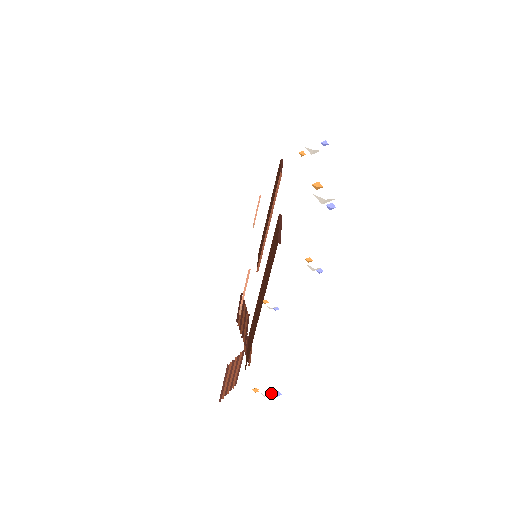
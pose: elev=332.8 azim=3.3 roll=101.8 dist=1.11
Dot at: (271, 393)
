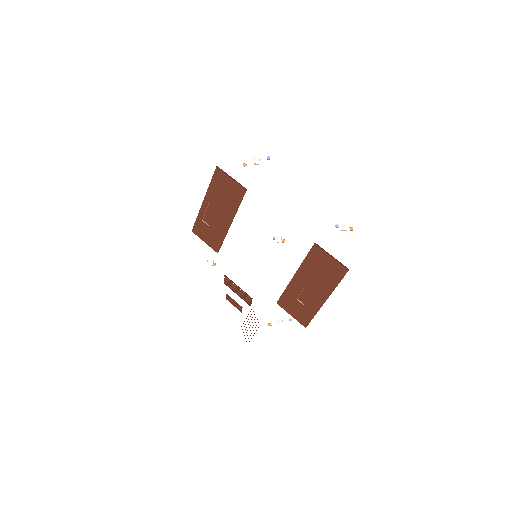
Dot at: occluded
